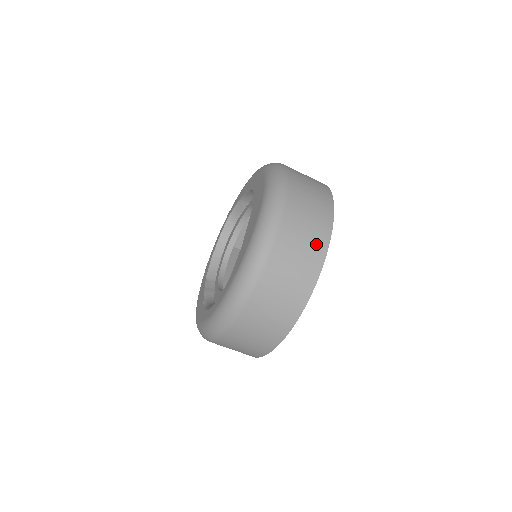
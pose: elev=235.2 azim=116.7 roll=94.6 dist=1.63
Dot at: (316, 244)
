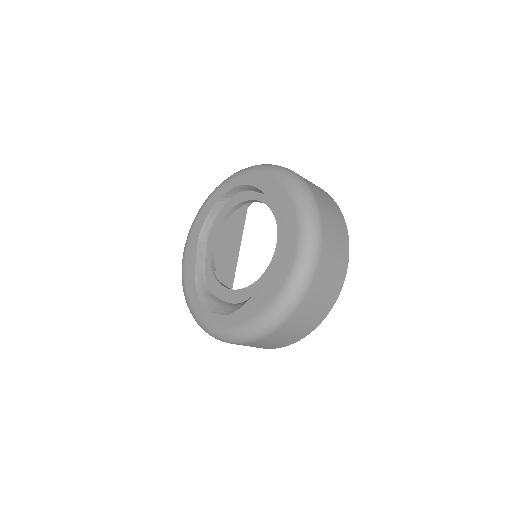
Dot at: (317, 317)
